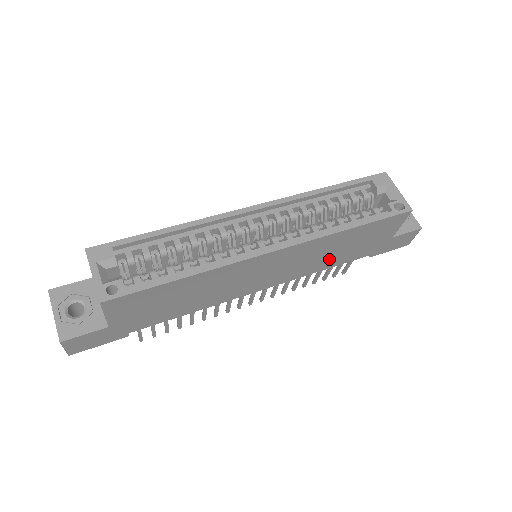
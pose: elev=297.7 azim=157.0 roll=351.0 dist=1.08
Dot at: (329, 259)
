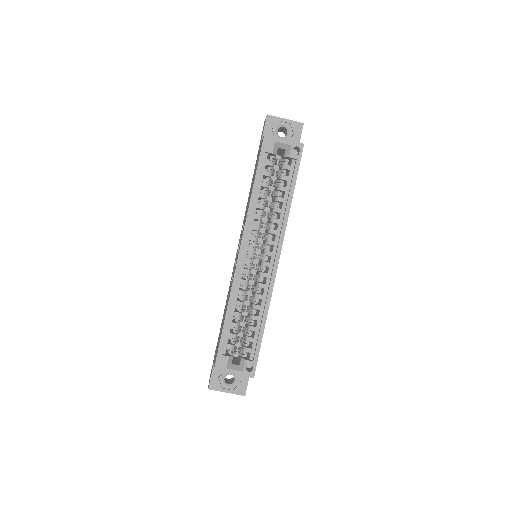
Dot at: occluded
